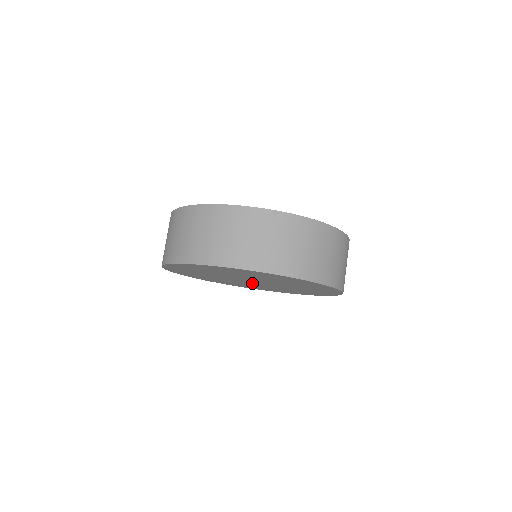
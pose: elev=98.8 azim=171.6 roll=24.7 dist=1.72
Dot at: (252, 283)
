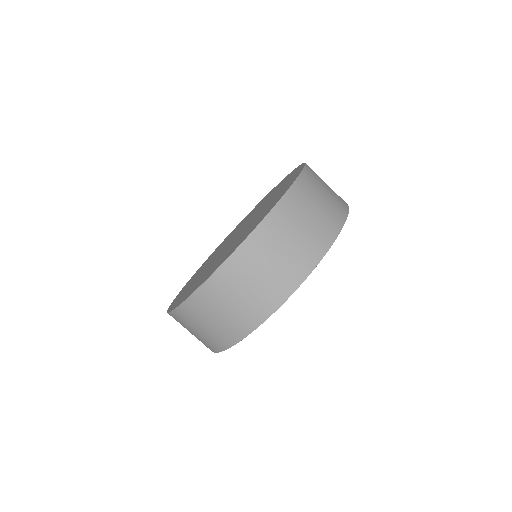
Dot at: occluded
